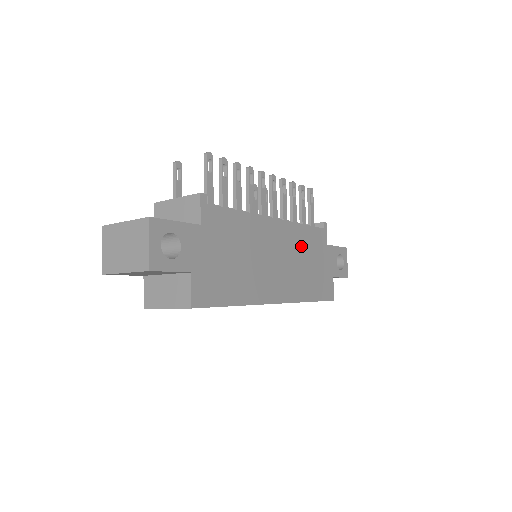
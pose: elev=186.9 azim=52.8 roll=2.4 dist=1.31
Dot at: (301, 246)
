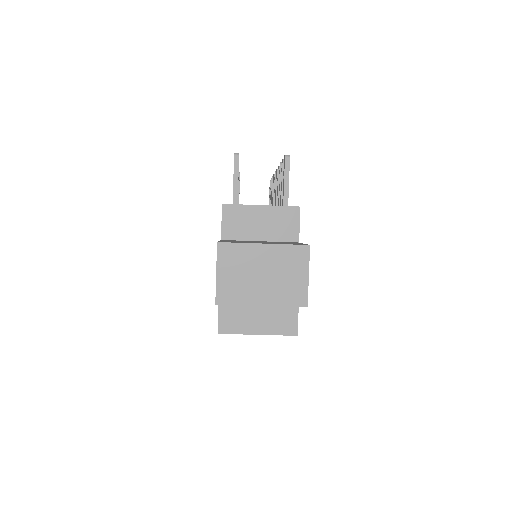
Dot at: occluded
